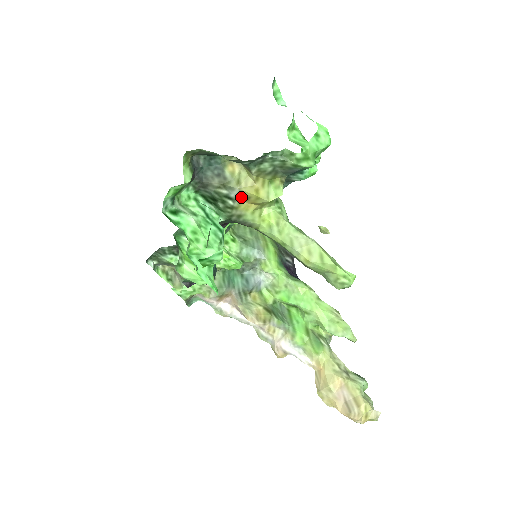
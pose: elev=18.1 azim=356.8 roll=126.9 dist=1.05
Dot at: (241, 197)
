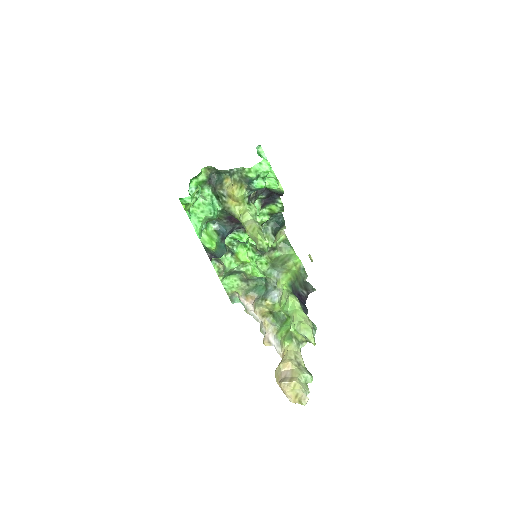
Dot at: (228, 196)
